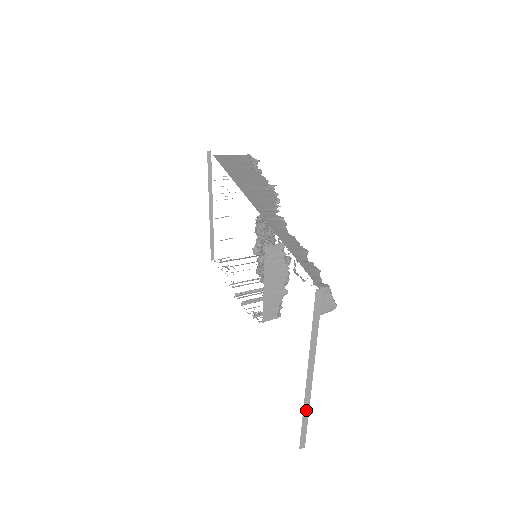
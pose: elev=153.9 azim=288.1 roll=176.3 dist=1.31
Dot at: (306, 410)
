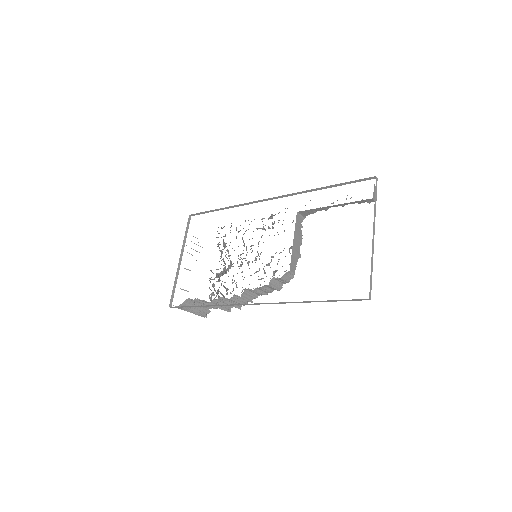
Dot at: (372, 262)
